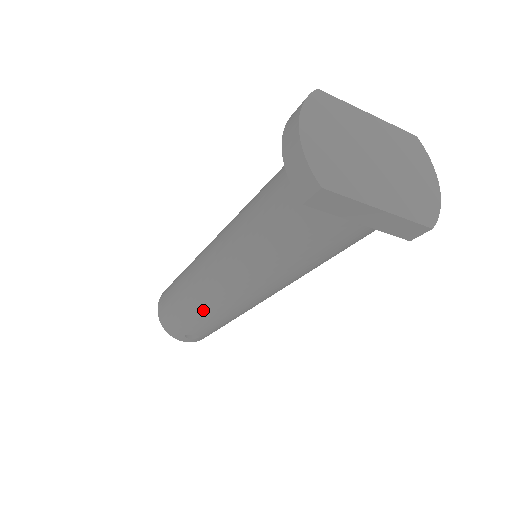
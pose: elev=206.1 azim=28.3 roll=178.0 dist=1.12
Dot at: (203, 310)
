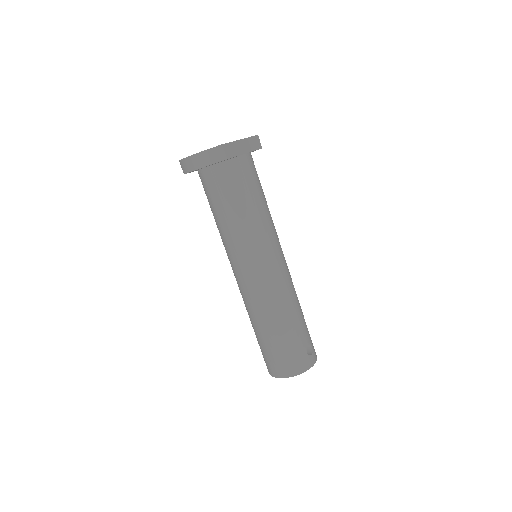
Dot at: (285, 307)
